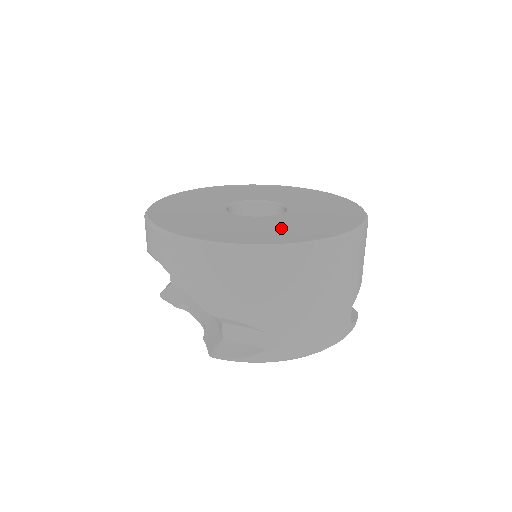
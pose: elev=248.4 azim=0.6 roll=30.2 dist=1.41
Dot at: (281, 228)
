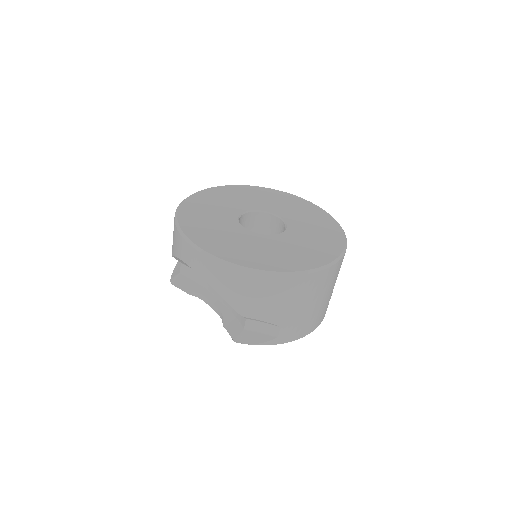
Dot at: (293, 251)
